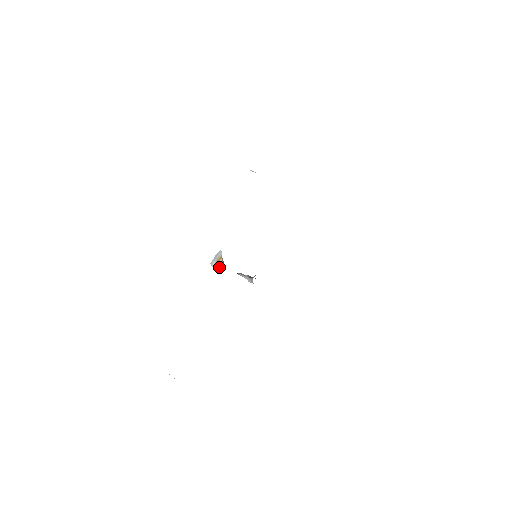
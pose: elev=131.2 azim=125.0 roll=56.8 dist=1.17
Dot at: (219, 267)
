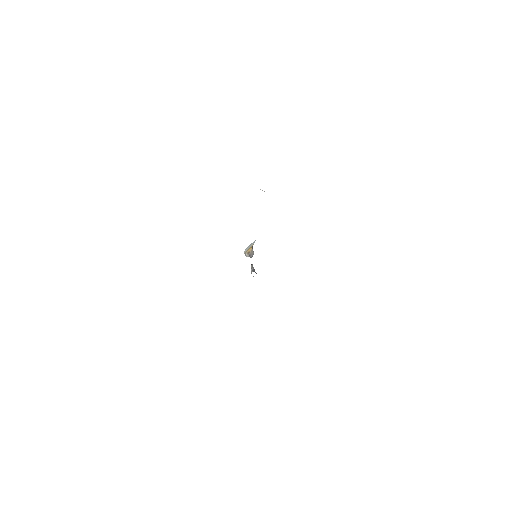
Dot at: (247, 254)
